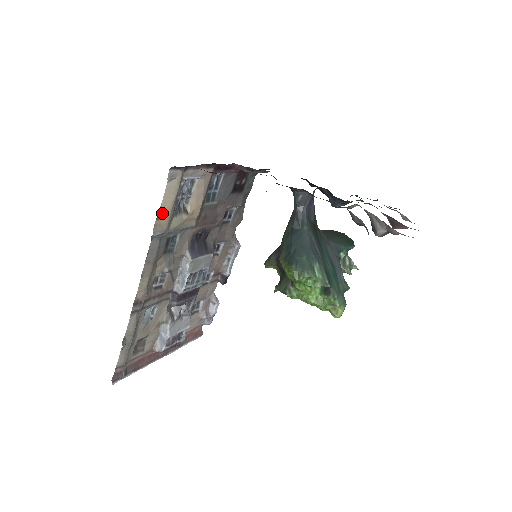
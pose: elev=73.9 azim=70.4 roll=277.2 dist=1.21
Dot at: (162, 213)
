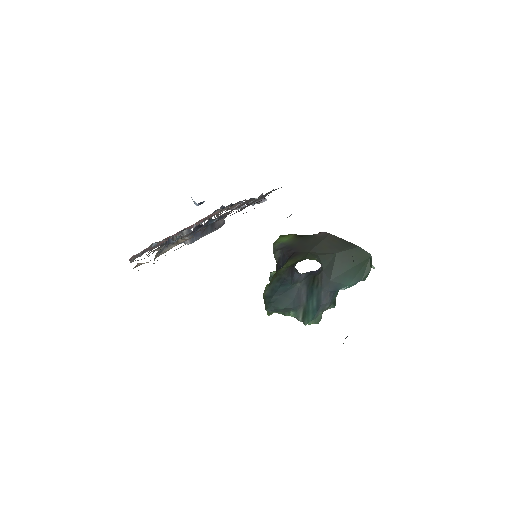
Dot at: (141, 263)
